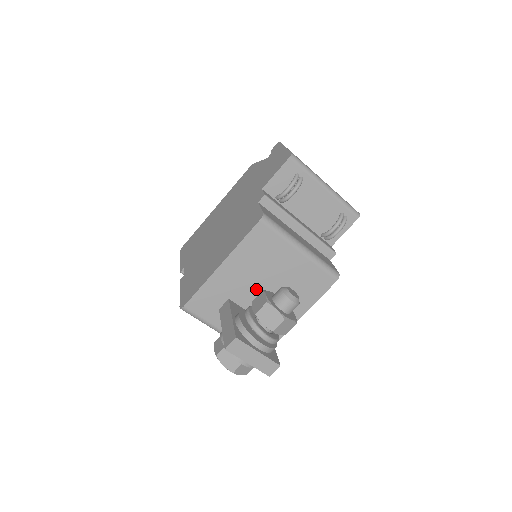
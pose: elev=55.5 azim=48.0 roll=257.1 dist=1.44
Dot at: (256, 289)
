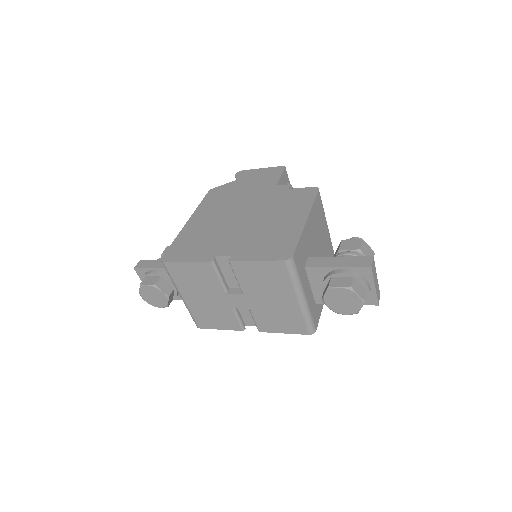
Dot at: (316, 253)
